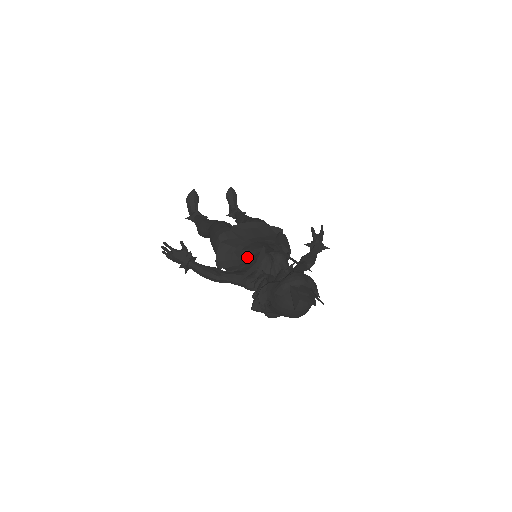
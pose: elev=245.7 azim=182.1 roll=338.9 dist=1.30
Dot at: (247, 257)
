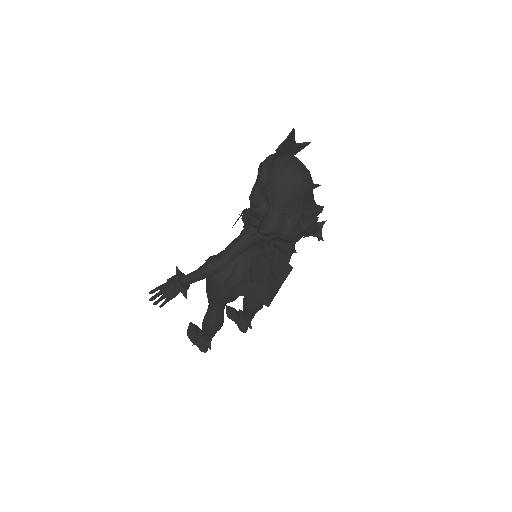
Dot at: occluded
